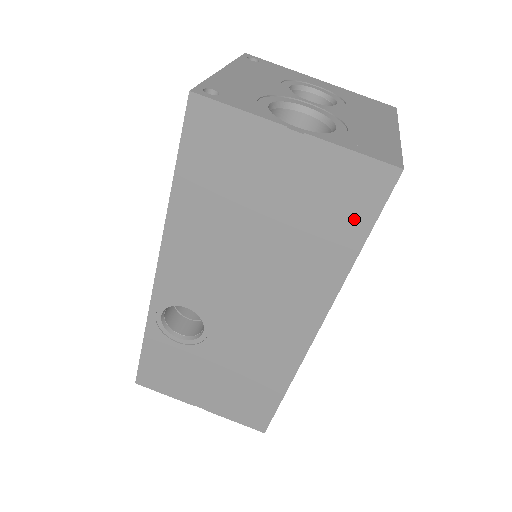
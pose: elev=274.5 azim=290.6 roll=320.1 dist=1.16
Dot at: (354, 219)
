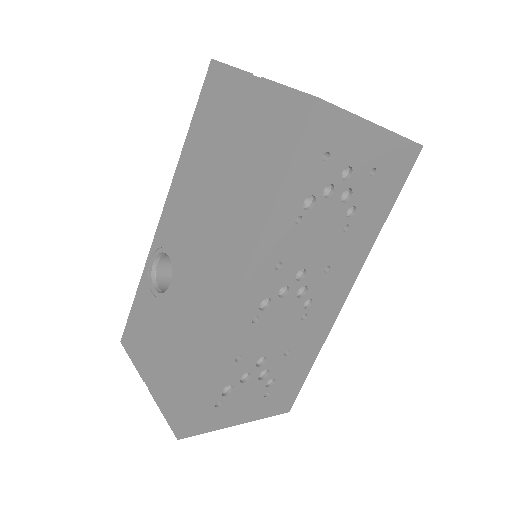
Dot at: (280, 153)
